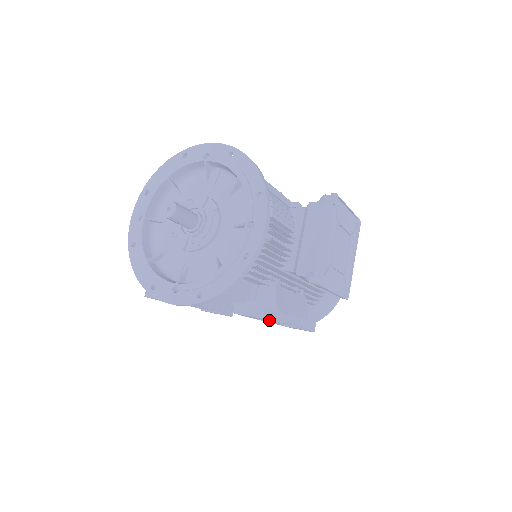
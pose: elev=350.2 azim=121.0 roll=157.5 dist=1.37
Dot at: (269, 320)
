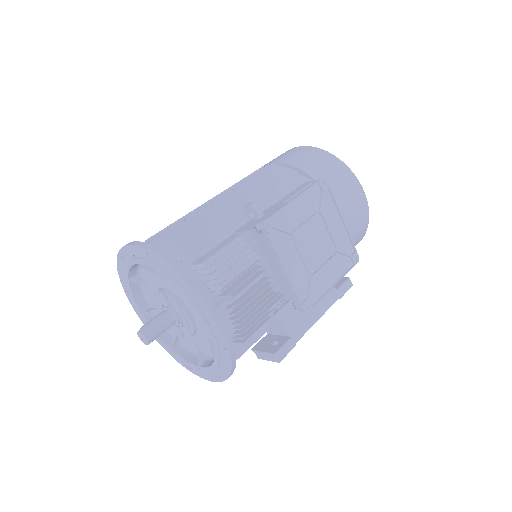
Dot at: occluded
